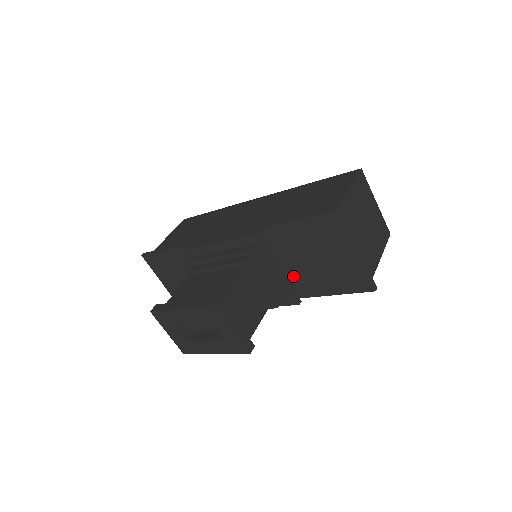
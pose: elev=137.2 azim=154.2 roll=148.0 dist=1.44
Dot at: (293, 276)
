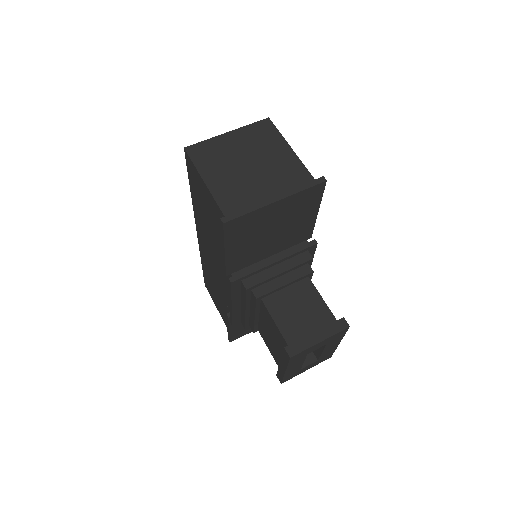
Dot at: (285, 246)
